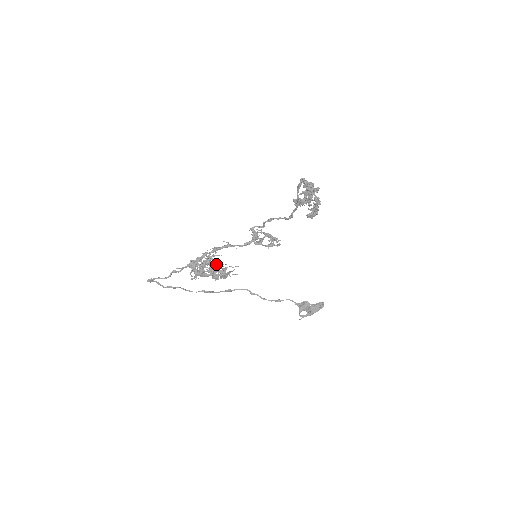
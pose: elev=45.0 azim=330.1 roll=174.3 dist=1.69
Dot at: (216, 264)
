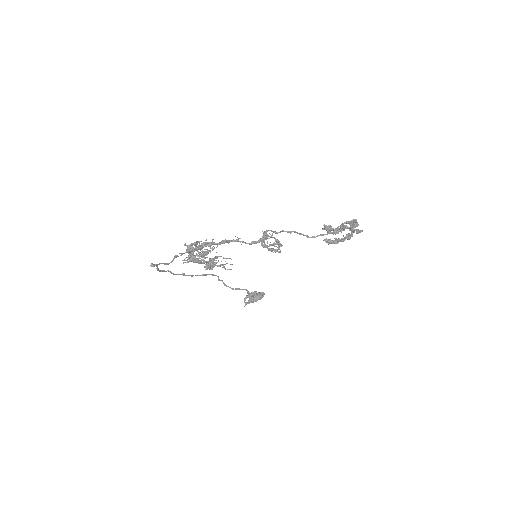
Dot at: (207, 250)
